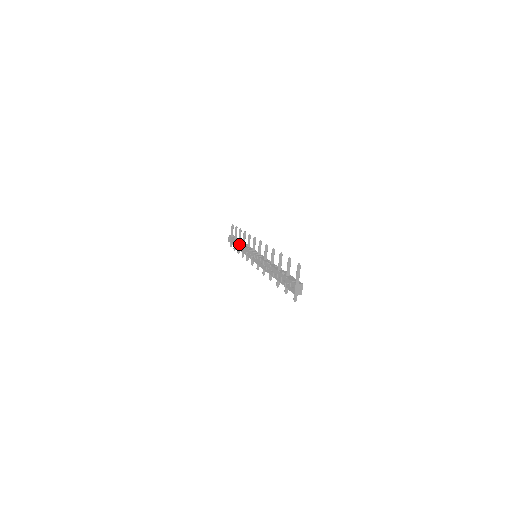
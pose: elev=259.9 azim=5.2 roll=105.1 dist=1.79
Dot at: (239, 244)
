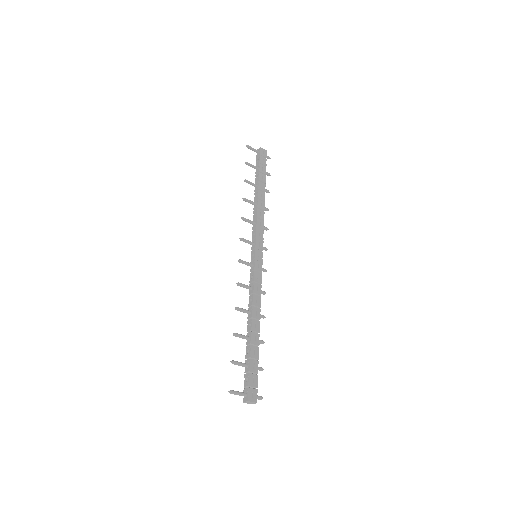
Dot at: (255, 200)
